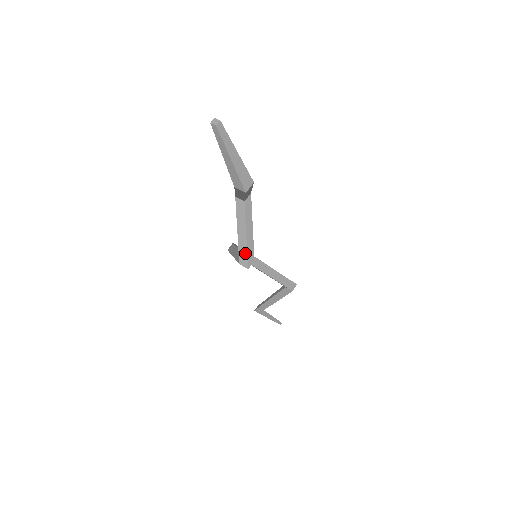
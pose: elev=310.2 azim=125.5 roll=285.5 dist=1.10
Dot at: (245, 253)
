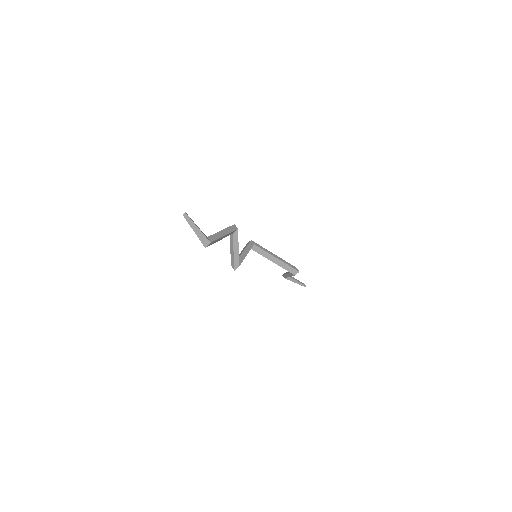
Dot at: (233, 261)
